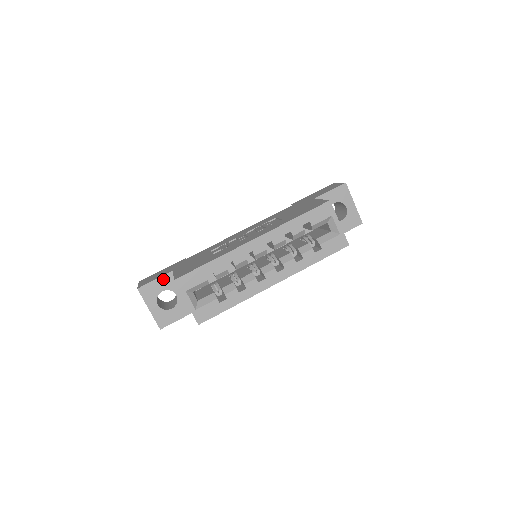
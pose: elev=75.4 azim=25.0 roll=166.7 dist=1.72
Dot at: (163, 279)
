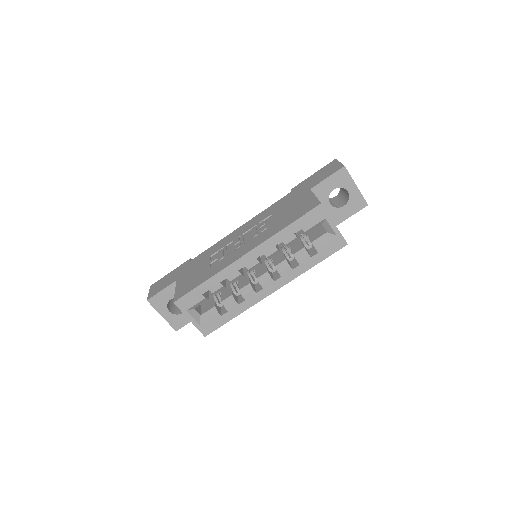
Dot at: (169, 289)
